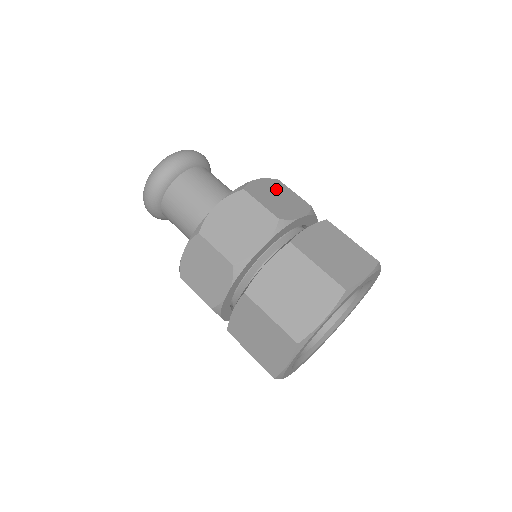
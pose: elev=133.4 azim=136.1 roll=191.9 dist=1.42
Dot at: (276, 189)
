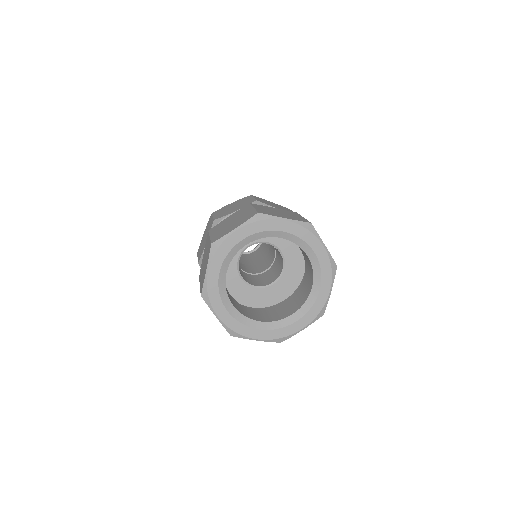
Dot at: (280, 206)
